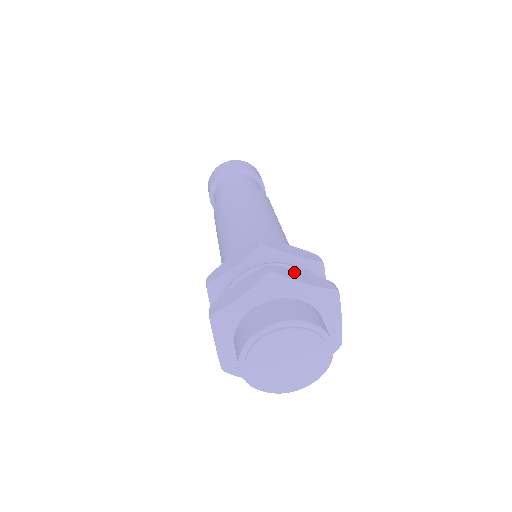
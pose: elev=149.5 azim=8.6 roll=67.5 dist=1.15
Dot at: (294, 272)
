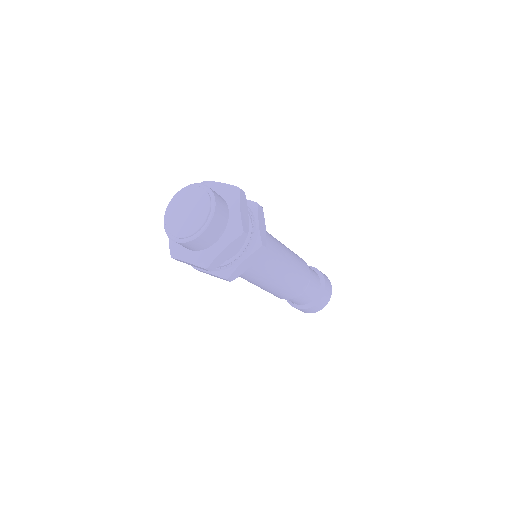
Dot at: occluded
